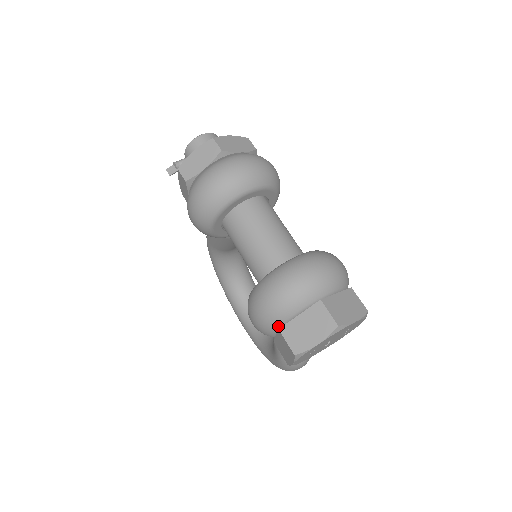
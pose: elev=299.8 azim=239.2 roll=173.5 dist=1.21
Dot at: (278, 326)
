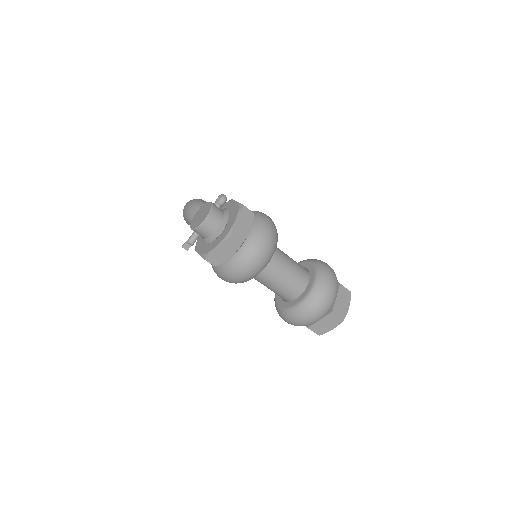
Dot at: occluded
